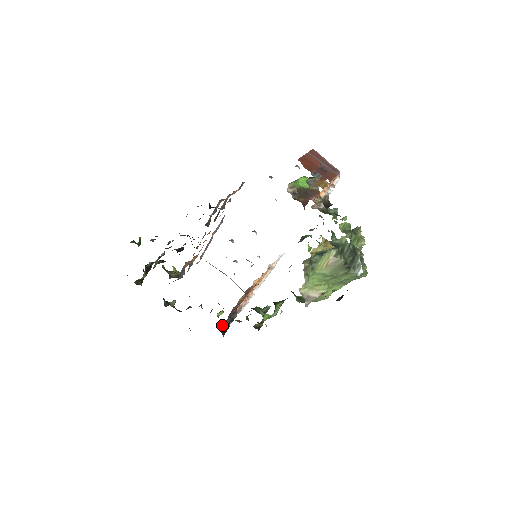
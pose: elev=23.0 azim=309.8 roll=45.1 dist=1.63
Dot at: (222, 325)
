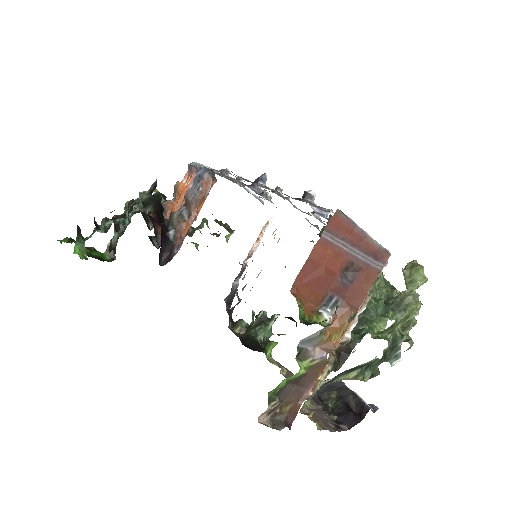
Dot at: (226, 297)
